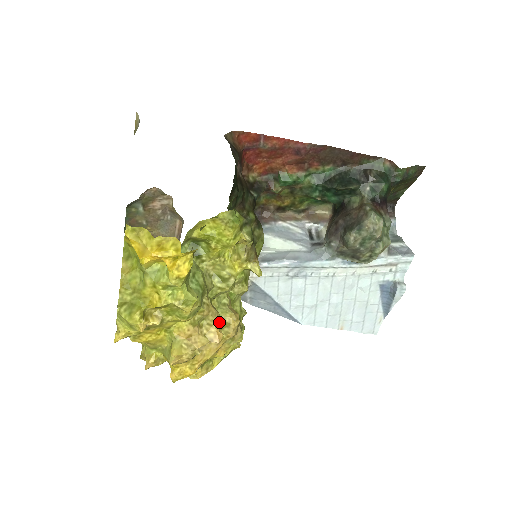
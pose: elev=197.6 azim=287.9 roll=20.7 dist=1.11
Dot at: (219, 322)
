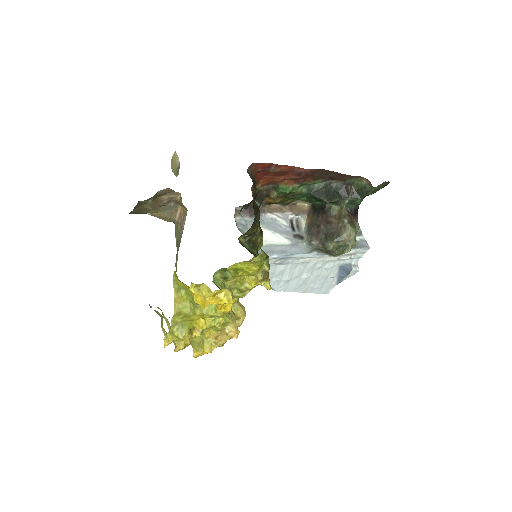
Dot at: occluded
